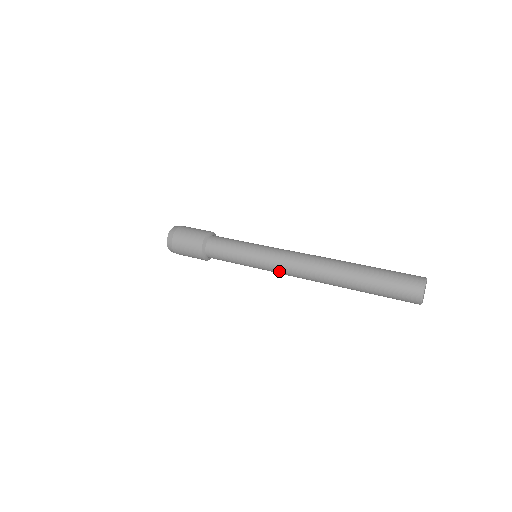
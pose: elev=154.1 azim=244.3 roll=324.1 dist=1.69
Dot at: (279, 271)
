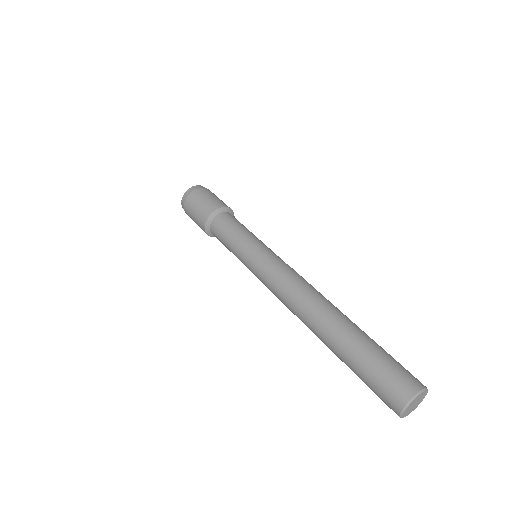
Dot at: occluded
